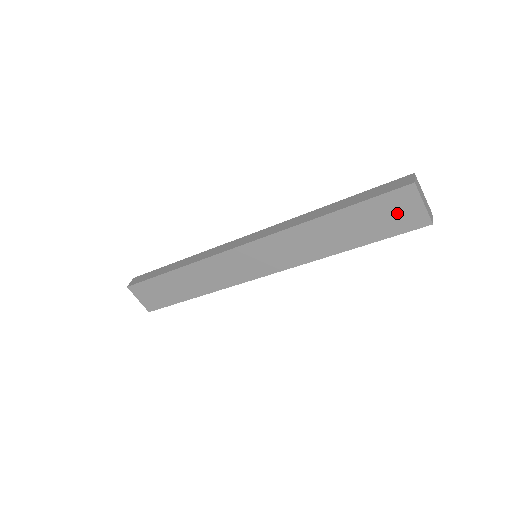
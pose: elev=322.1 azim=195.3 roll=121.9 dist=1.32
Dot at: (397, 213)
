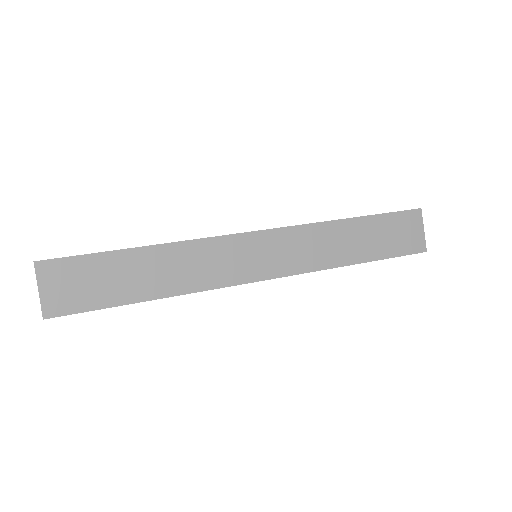
Dot at: (405, 233)
